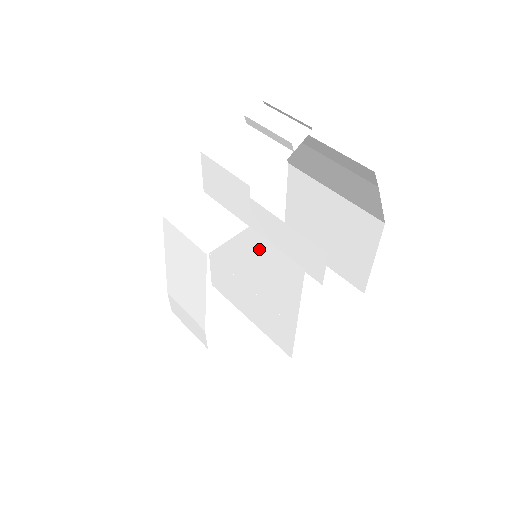
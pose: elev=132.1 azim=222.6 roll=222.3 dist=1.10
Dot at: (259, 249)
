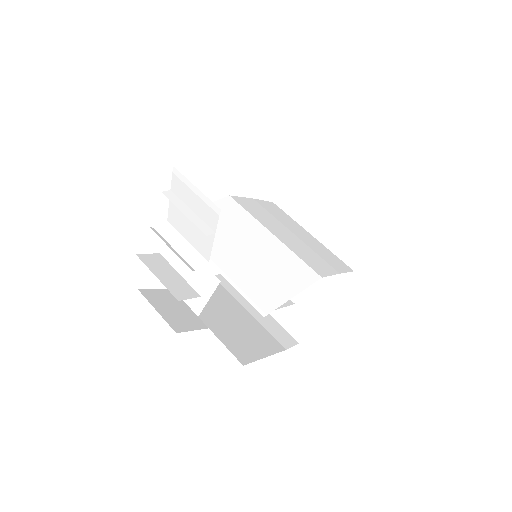
Dot at: occluded
